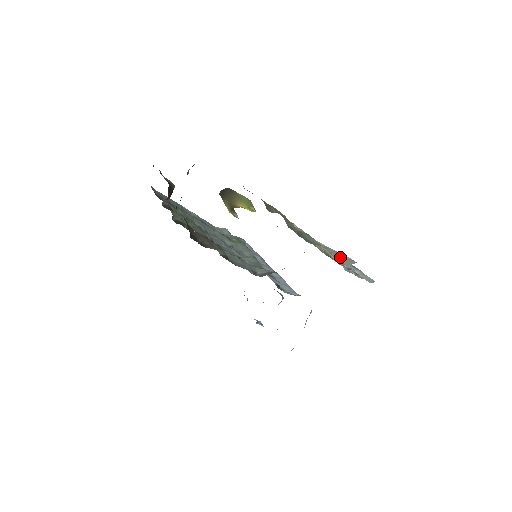
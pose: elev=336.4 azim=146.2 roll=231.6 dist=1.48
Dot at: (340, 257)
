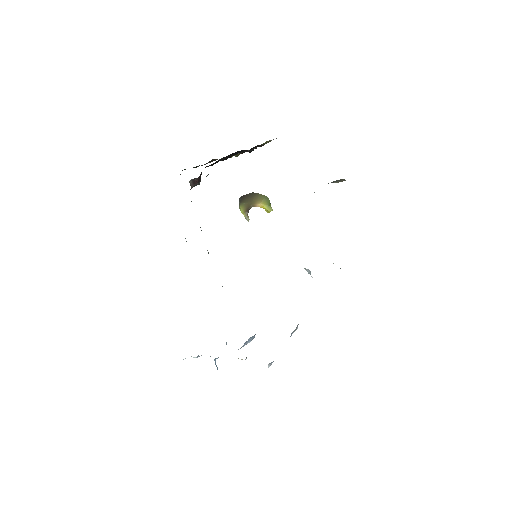
Dot at: occluded
